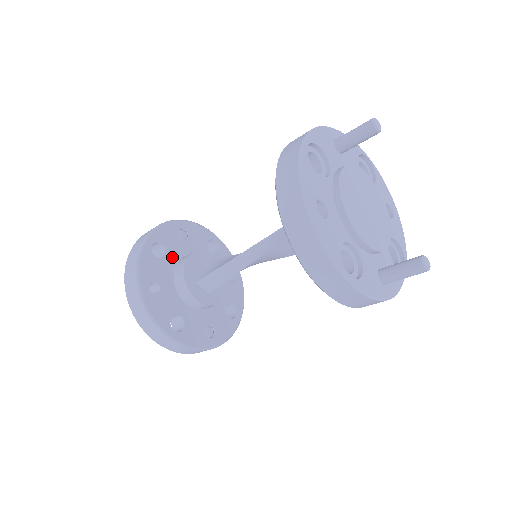
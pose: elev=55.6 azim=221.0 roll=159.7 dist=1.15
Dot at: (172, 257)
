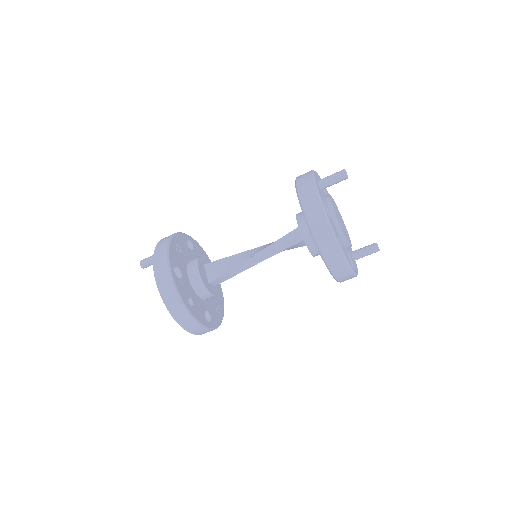
Dot at: (184, 272)
